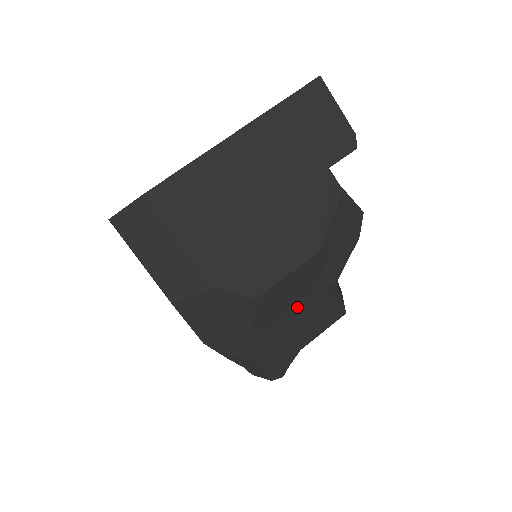
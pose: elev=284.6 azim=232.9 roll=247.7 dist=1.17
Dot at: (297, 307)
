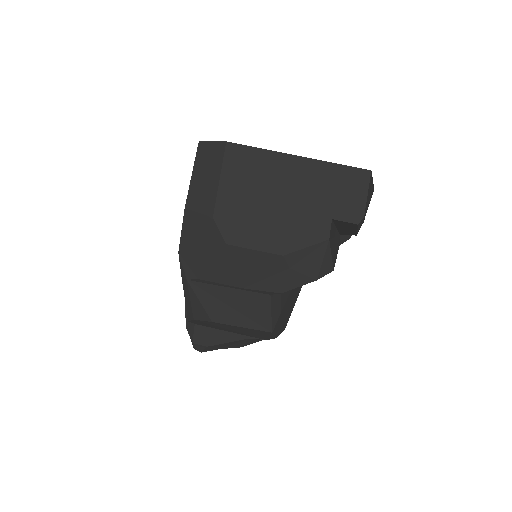
Dot at: (245, 284)
